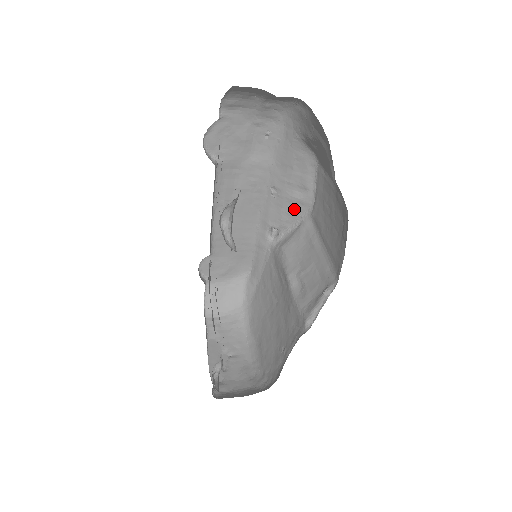
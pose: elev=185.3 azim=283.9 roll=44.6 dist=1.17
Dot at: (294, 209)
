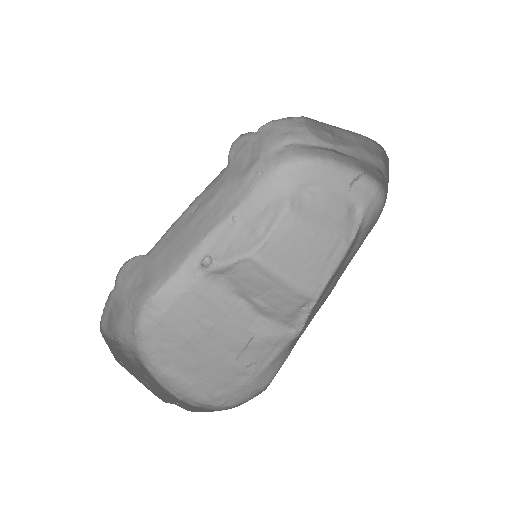
Dot at: (242, 245)
